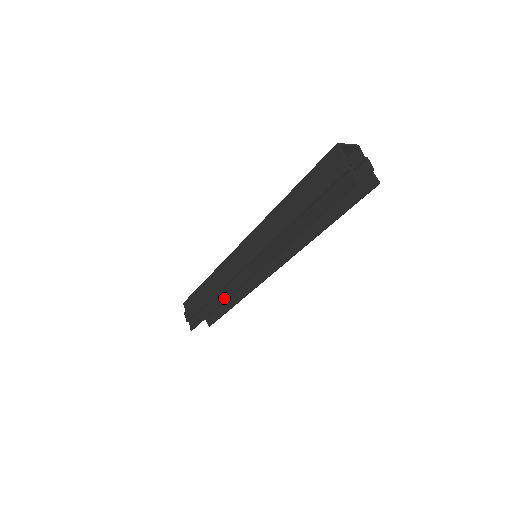
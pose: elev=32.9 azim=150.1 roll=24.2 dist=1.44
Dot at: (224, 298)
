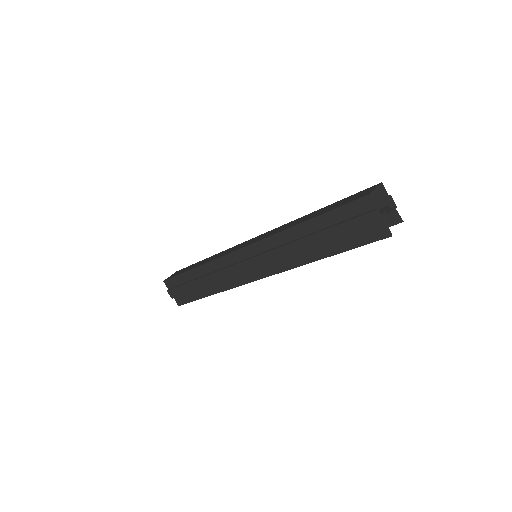
Dot at: (222, 289)
